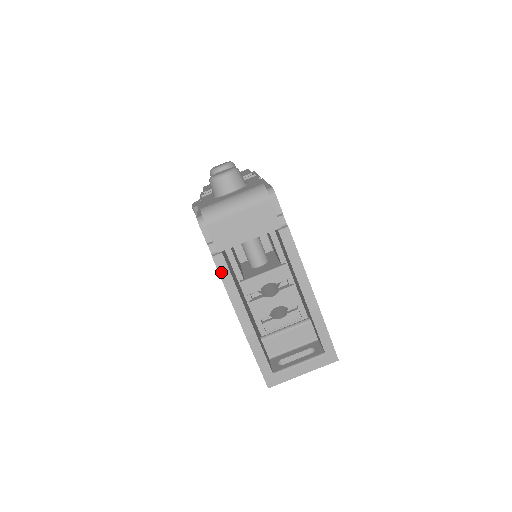
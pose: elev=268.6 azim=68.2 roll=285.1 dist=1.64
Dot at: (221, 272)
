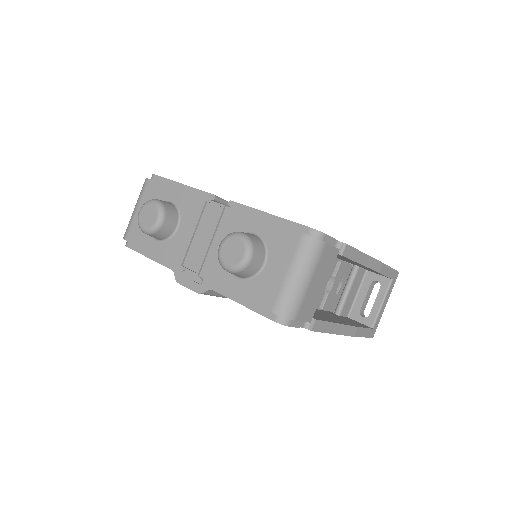
Dot at: (322, 330)
